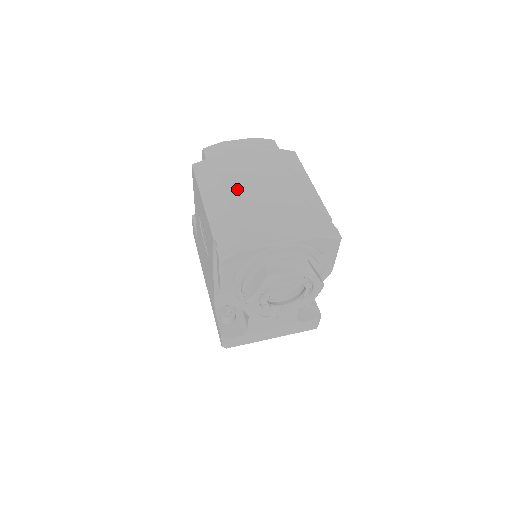
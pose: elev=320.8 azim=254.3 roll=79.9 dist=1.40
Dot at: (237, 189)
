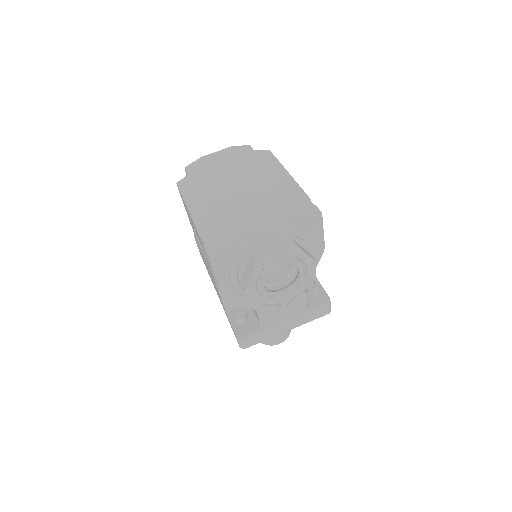
Dot at: (218, 193)
